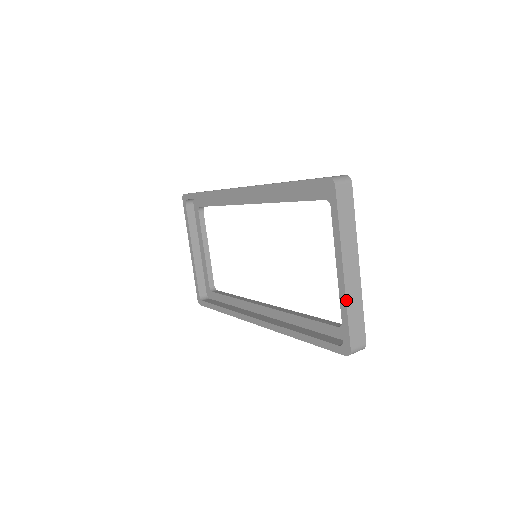
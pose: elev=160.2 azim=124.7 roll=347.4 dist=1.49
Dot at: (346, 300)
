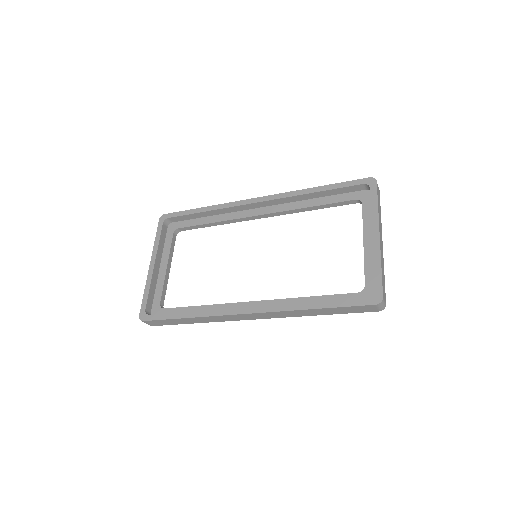
Dot at: (381, 257)
